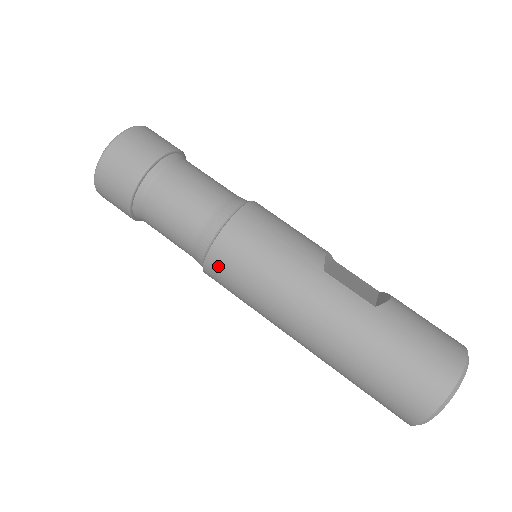
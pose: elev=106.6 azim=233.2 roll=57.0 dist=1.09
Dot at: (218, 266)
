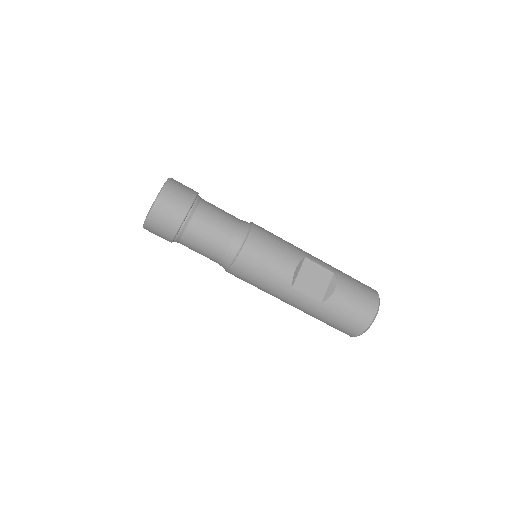
Dot at: occluded
